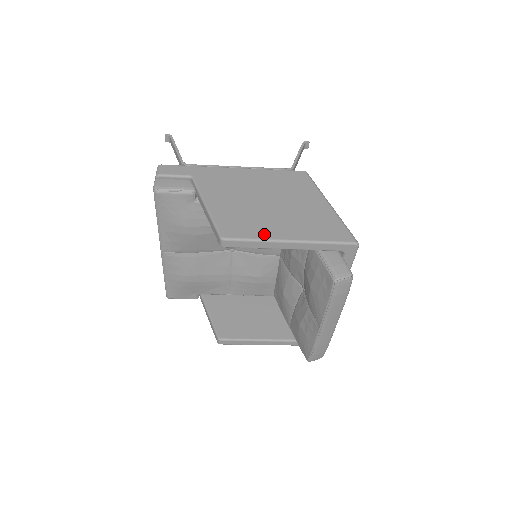
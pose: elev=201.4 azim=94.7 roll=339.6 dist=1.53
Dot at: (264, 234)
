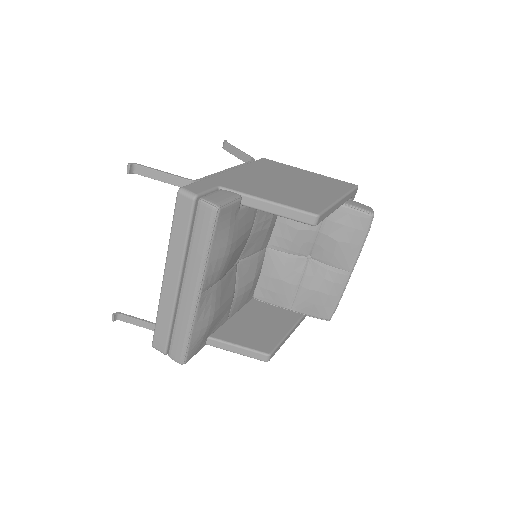
Dot at: (326, 201)
